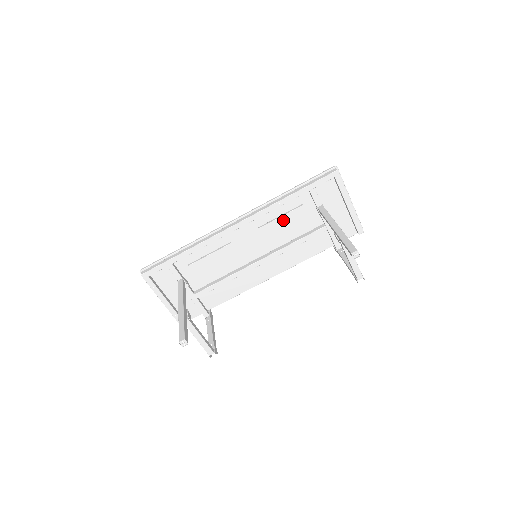
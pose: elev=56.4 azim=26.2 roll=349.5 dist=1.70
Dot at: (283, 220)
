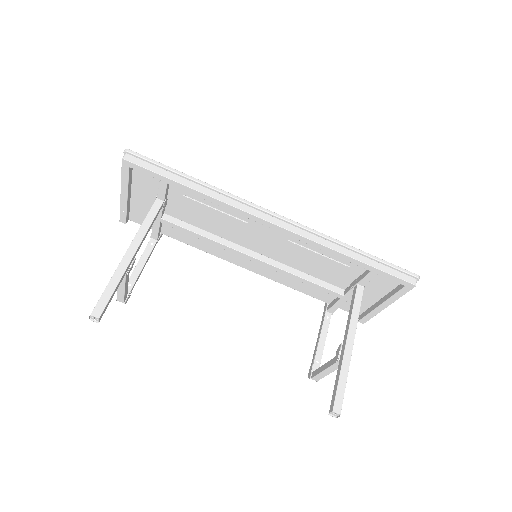
Dot at: (317, 257)
